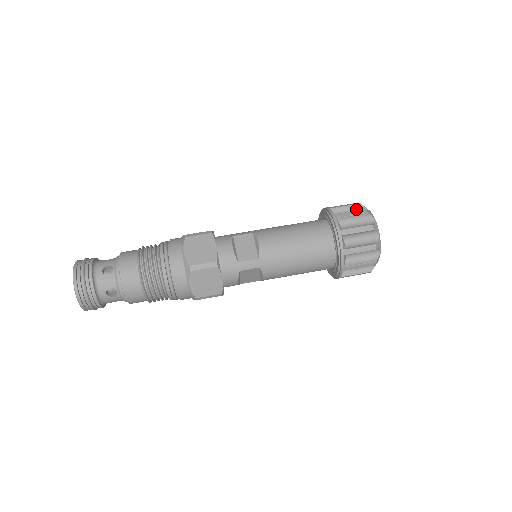
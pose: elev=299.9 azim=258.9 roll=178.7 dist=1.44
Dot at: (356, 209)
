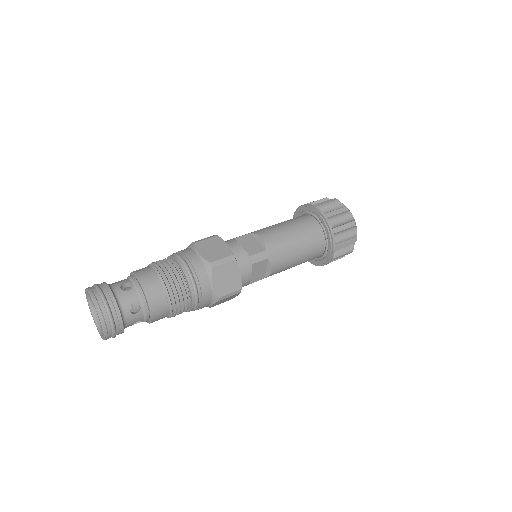
Dot at: occluded
